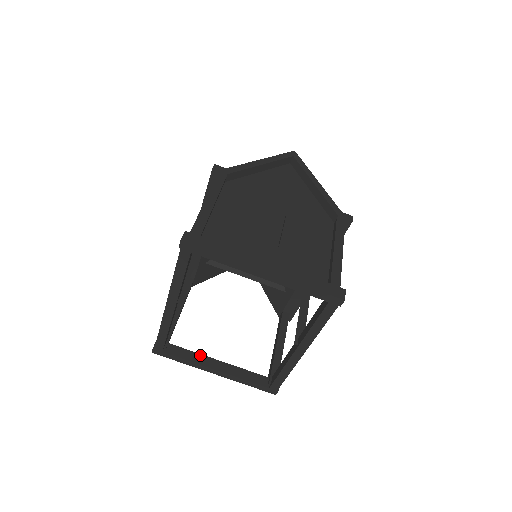
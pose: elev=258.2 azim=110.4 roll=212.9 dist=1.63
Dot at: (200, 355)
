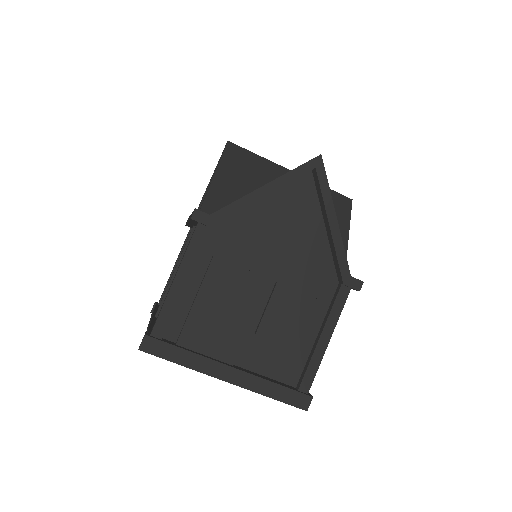
Dot at: occluded
